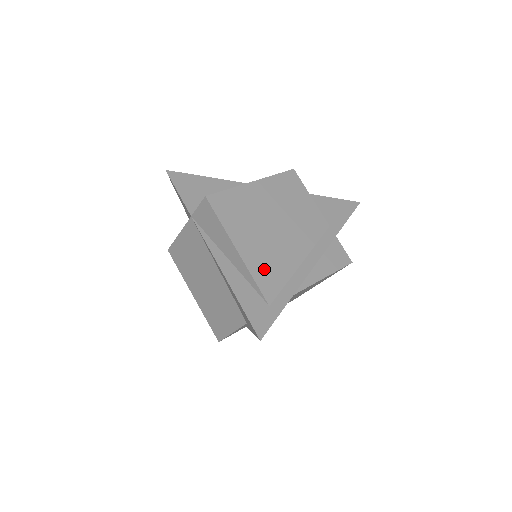
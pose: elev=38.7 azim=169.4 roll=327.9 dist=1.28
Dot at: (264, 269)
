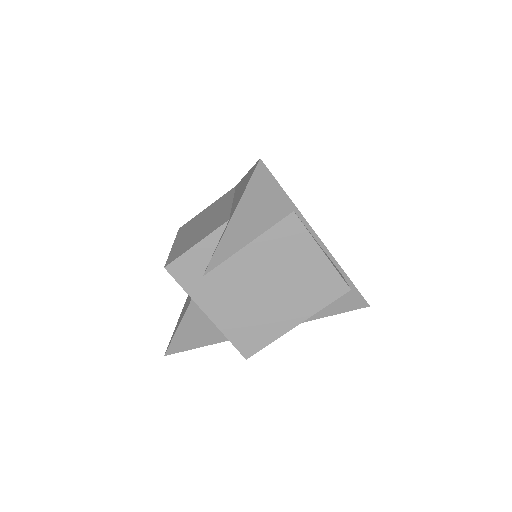
Dot at: occluded
